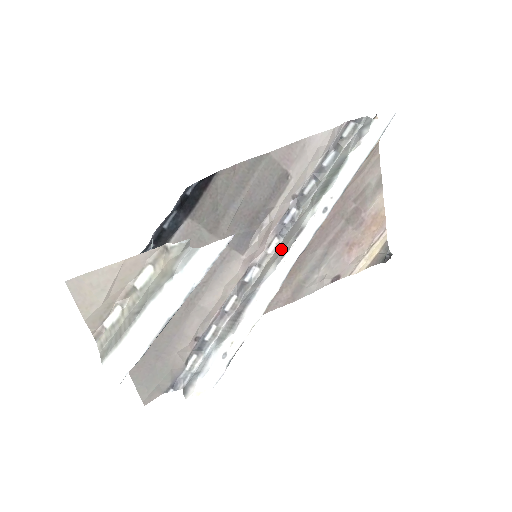
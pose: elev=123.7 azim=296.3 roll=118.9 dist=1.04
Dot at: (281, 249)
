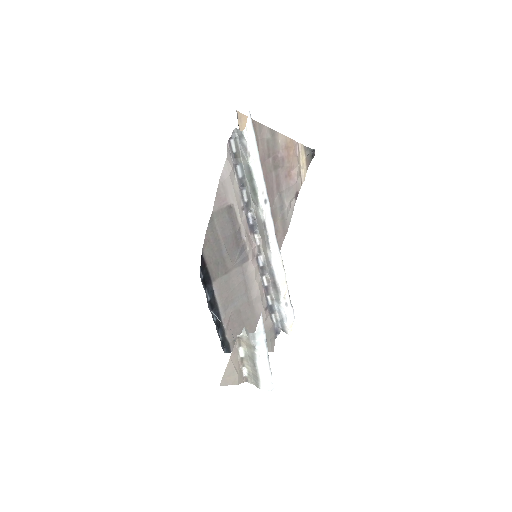
Dot at: (263, 239)
